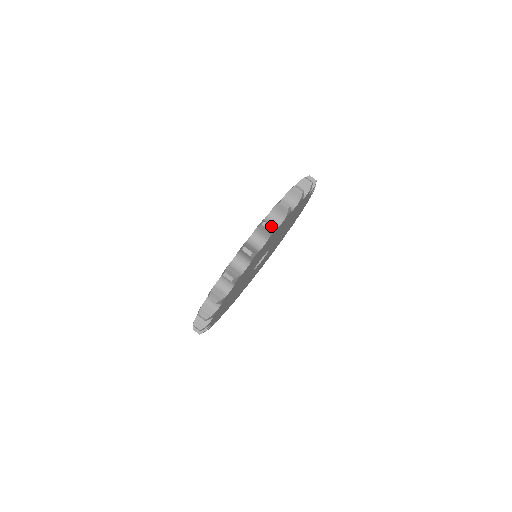
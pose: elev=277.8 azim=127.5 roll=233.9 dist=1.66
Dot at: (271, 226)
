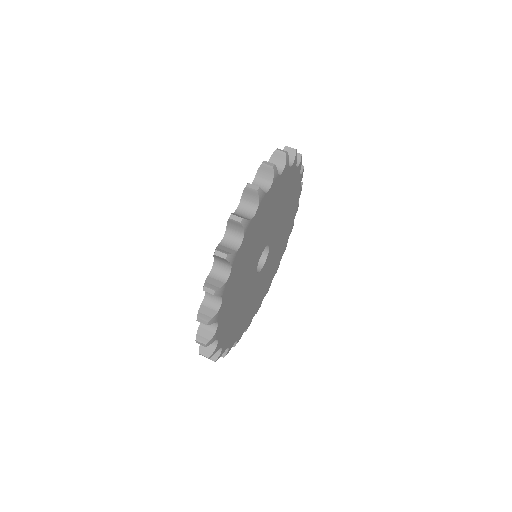
Dot at: occluded
